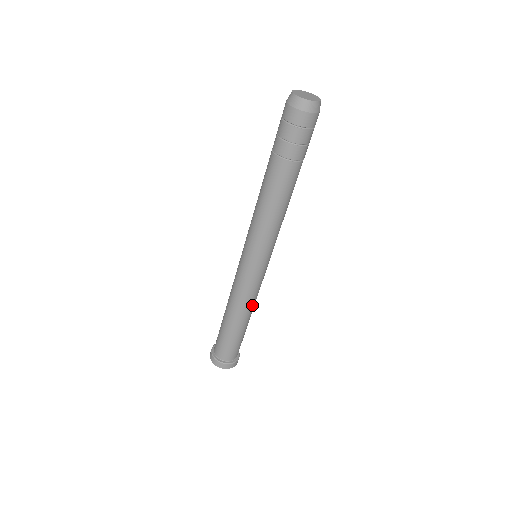
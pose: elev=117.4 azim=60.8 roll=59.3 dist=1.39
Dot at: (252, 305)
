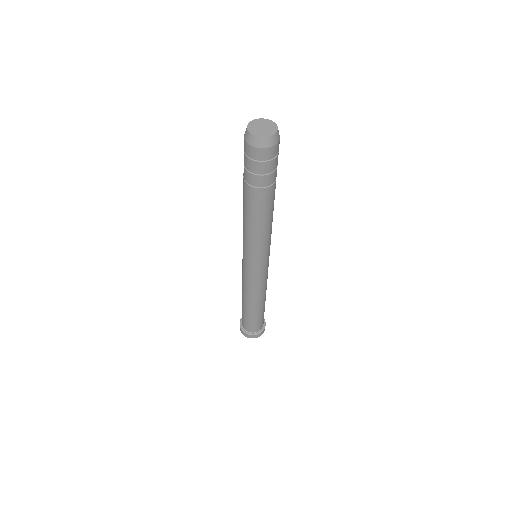
Dot at: (266, 289)
